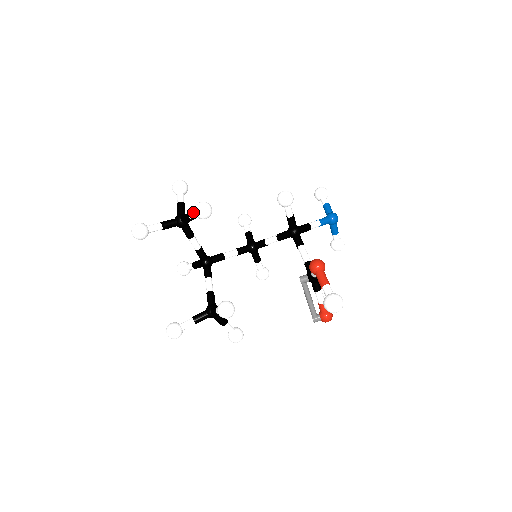
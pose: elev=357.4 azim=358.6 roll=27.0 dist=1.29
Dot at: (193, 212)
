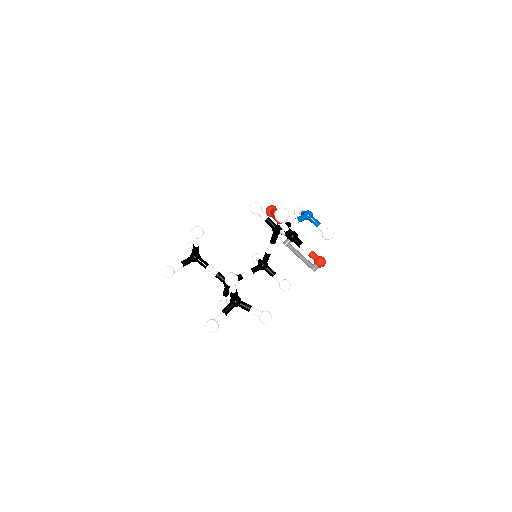
Dot at: (194, 240)
